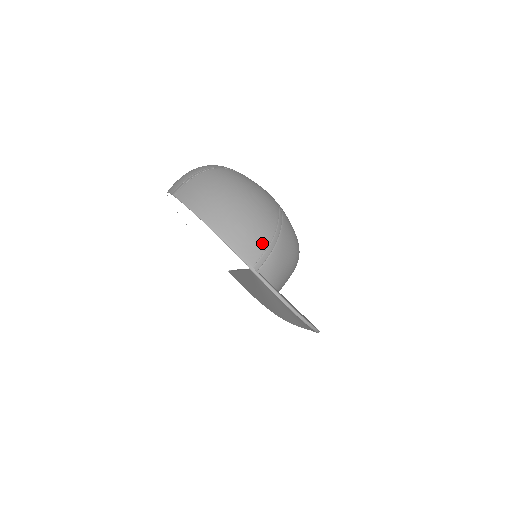
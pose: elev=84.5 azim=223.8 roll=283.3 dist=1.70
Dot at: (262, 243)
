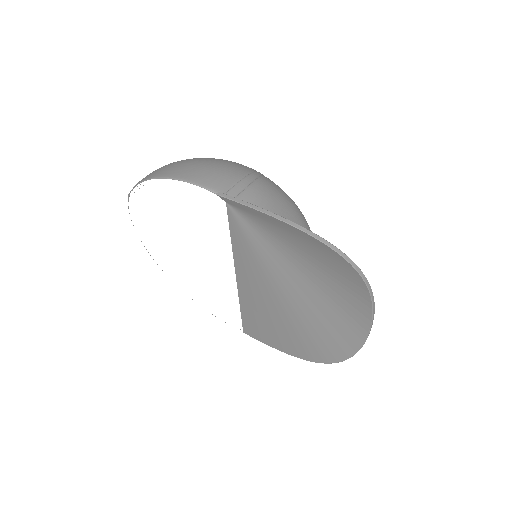
Dot at: (233, 175)
